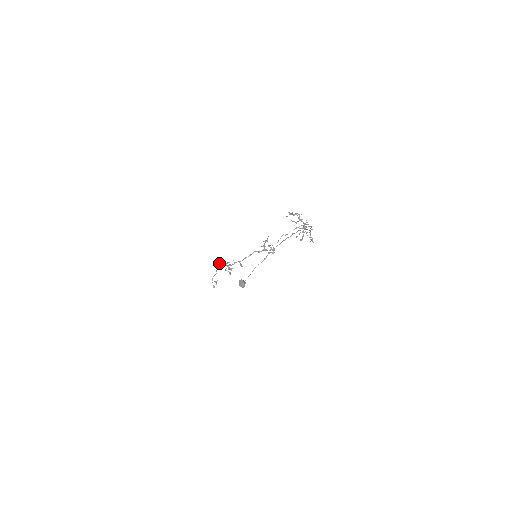
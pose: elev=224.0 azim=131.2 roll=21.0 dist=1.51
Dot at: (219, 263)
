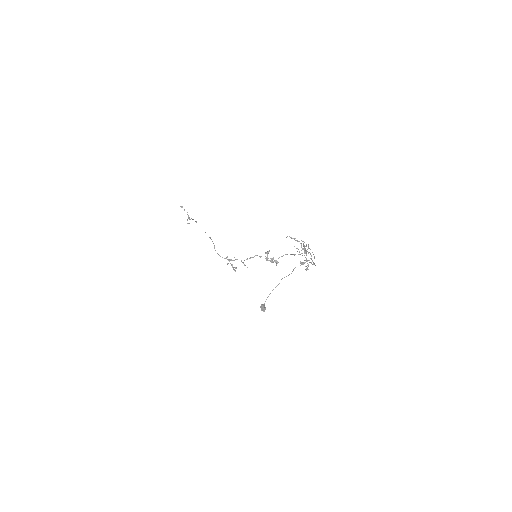
Dot at: (218, 254)
